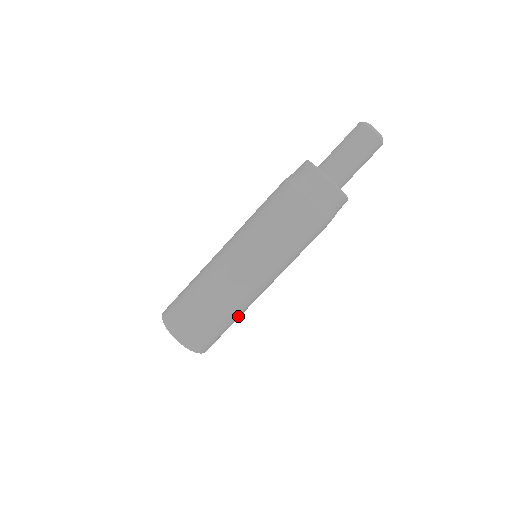
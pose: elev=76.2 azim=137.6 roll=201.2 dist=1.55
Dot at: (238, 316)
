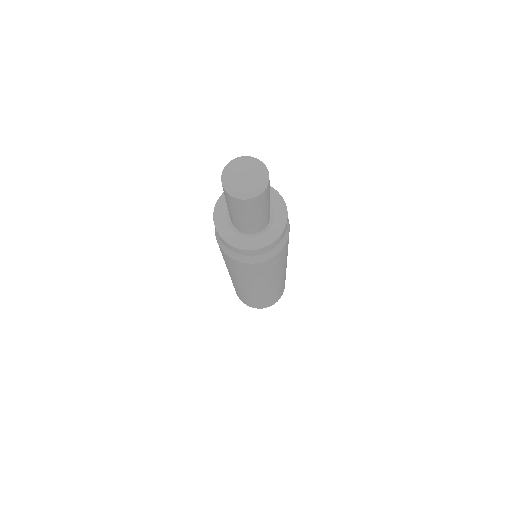
Dot at: (275, 293)
